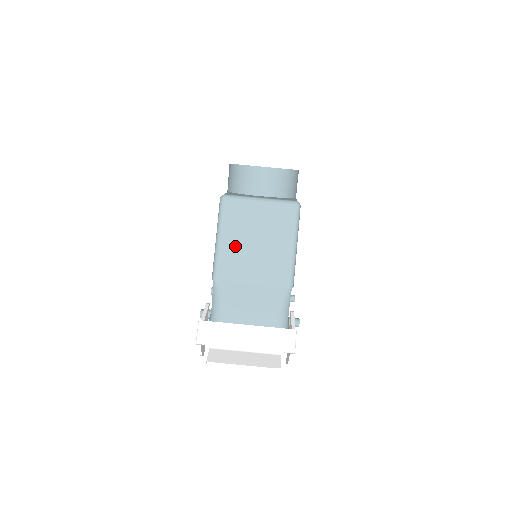
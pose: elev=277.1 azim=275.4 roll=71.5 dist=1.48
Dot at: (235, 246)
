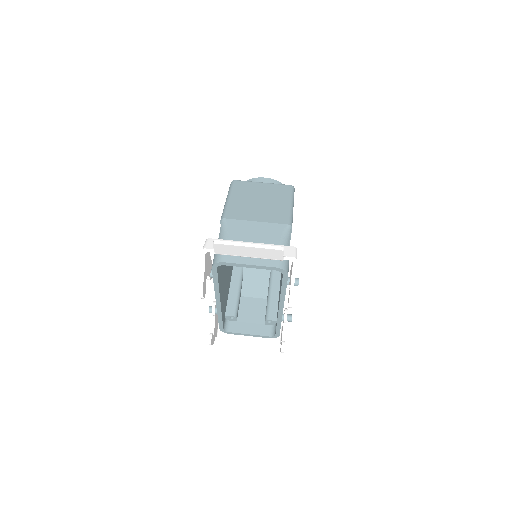
Dot at: (242, 202)
